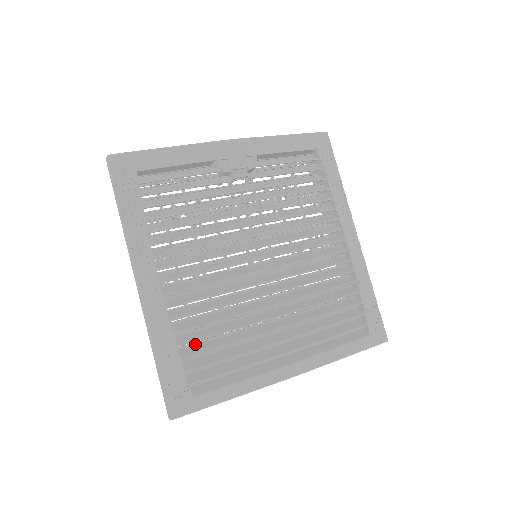
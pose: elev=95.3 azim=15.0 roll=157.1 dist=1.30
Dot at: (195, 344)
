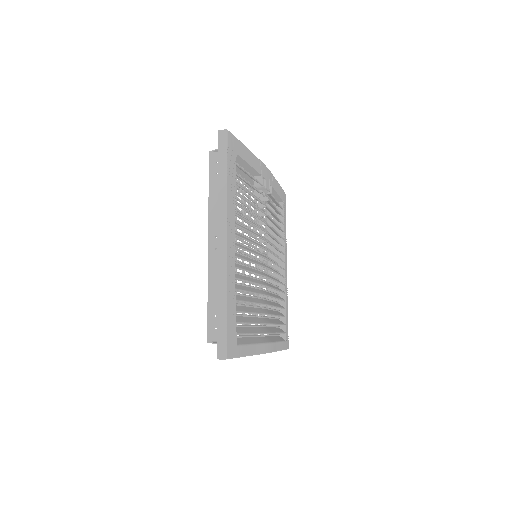
Dot at: occluded
